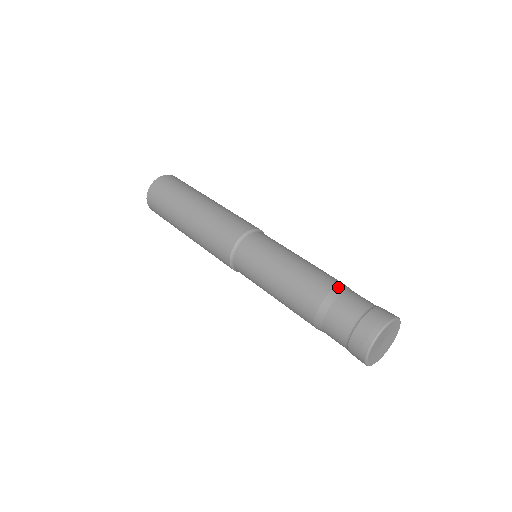
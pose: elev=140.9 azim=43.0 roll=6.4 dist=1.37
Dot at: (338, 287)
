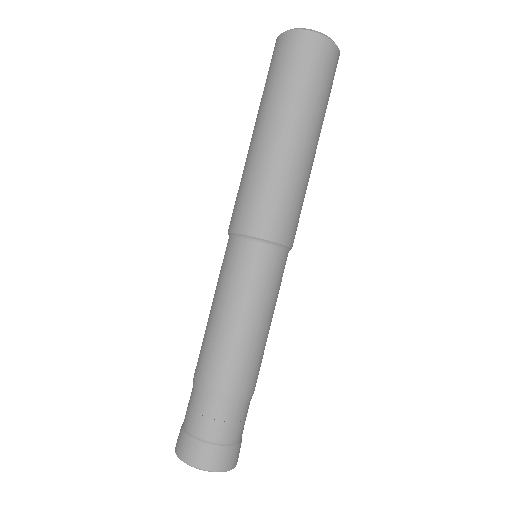
Dot at: (204, 388)
